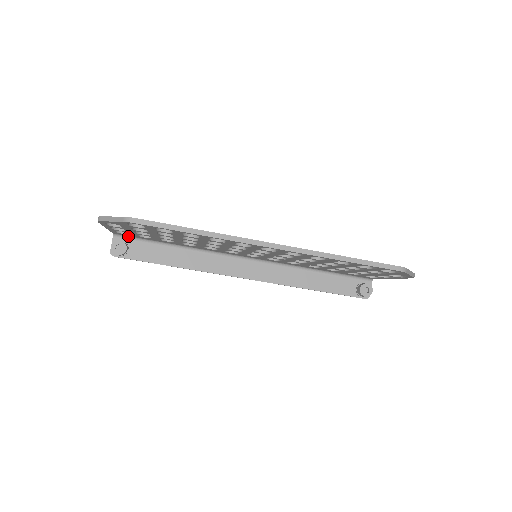
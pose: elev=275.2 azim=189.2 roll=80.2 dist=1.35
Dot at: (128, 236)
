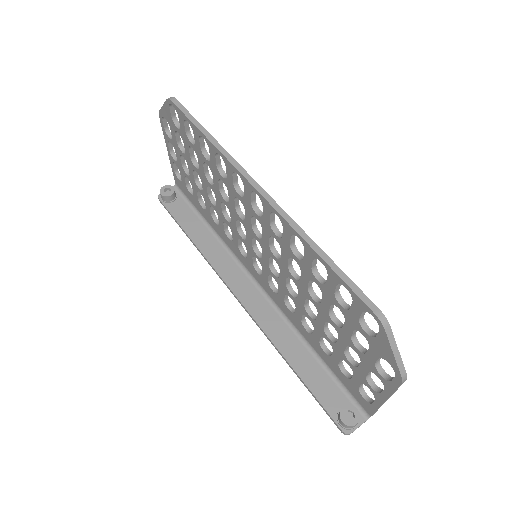
Dot at: (183, 192)
